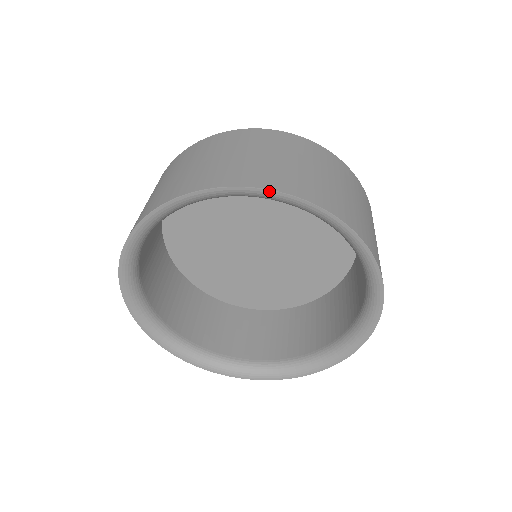
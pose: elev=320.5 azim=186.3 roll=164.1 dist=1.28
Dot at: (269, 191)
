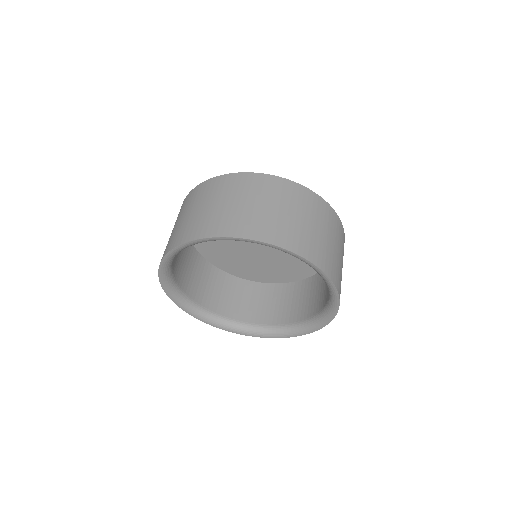
Dot at: (279, 248)
